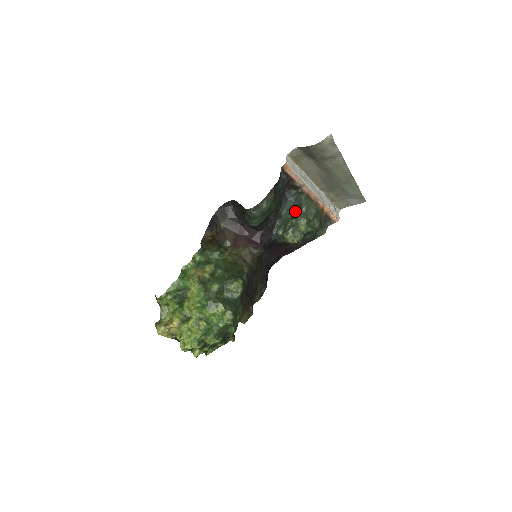
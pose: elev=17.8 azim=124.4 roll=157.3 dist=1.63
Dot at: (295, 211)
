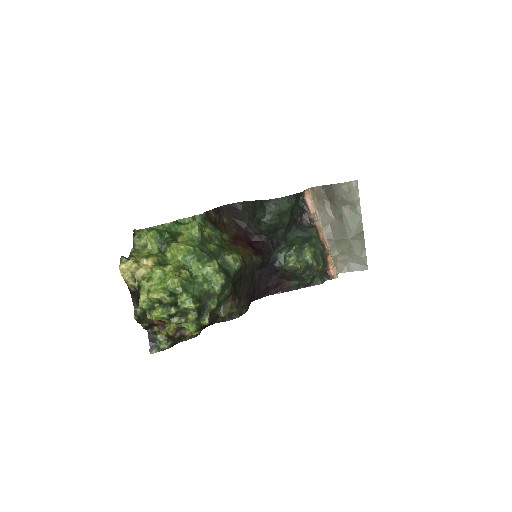
Dot at: (303, 240)
